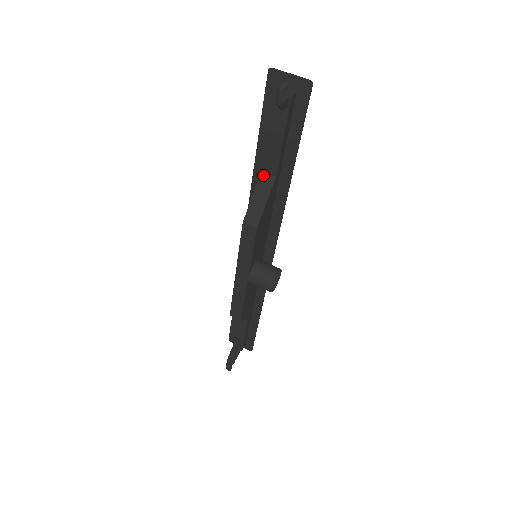
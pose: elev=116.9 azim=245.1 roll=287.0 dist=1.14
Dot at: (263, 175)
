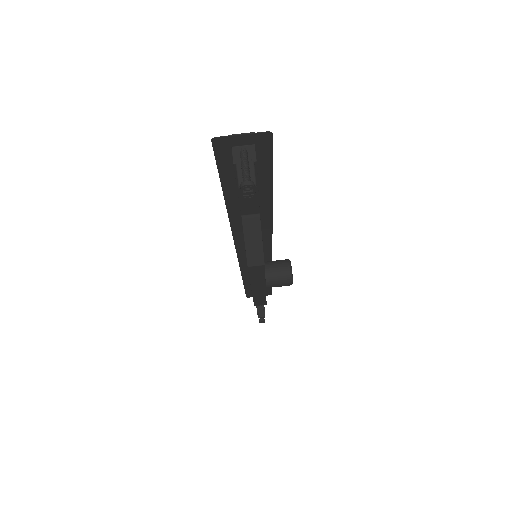
Dot at: (245, 217)
